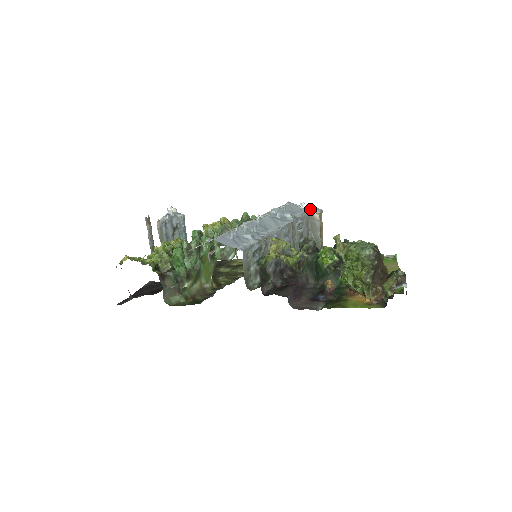
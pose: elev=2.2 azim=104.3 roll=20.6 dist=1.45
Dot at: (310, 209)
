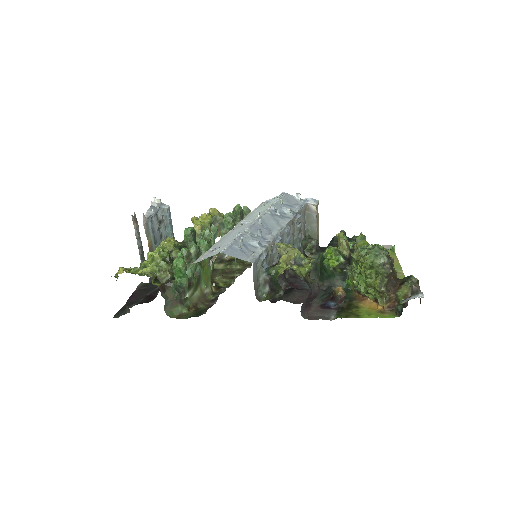
Dot at: (306, 200)
